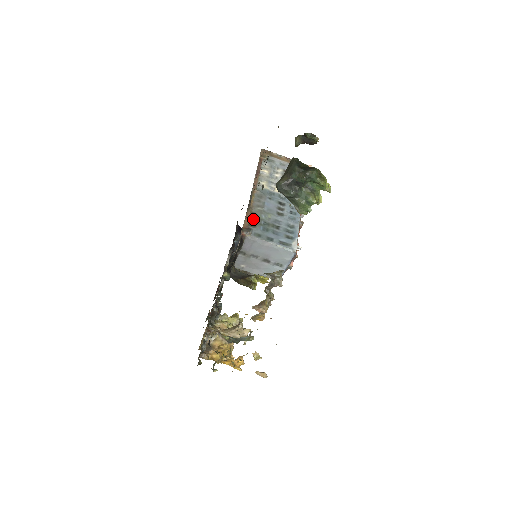
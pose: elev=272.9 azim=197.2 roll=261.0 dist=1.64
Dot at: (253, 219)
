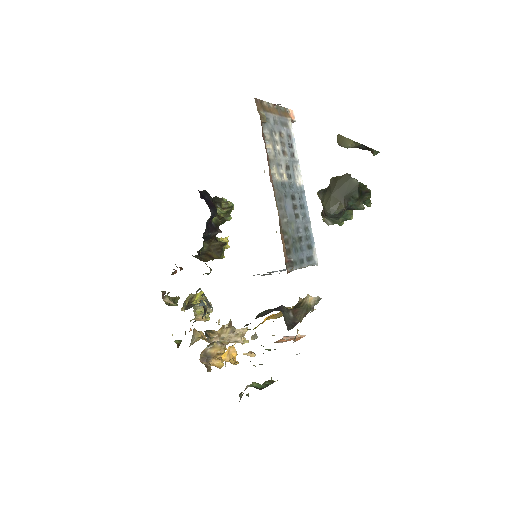
Dot at: (286, 241)
